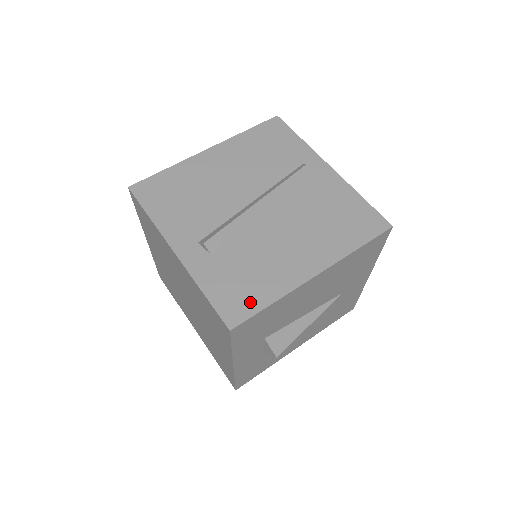
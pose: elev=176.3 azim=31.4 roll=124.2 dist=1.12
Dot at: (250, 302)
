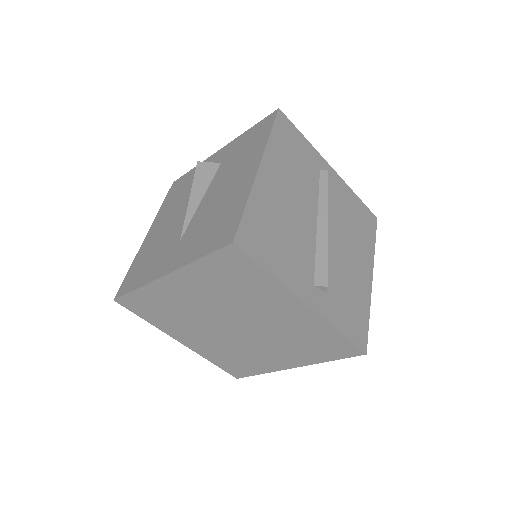
Dot at: (362, 323)
